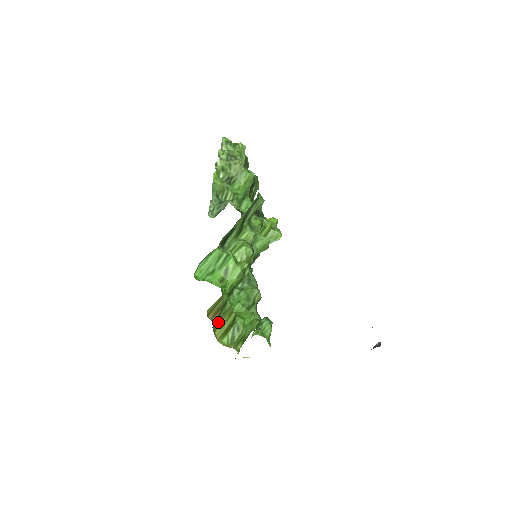
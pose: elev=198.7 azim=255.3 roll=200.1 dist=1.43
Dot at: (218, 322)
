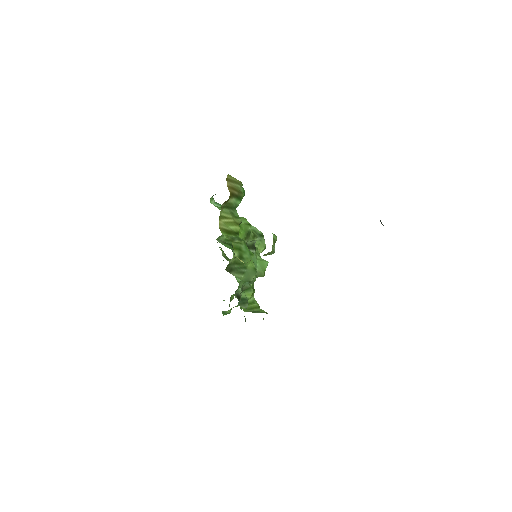
Dot at: (225, 214)
